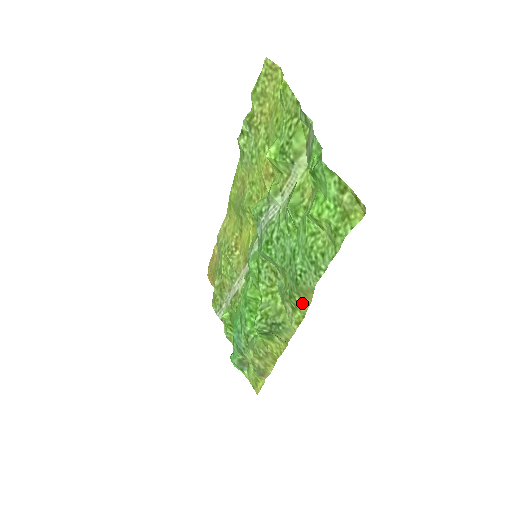
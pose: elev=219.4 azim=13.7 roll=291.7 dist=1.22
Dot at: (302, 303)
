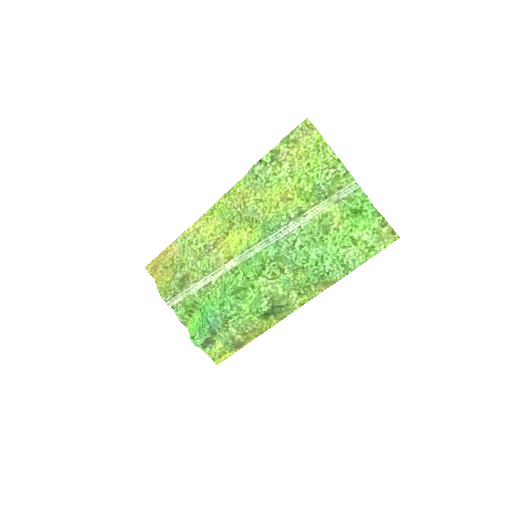
Dot at: (316, 291)
